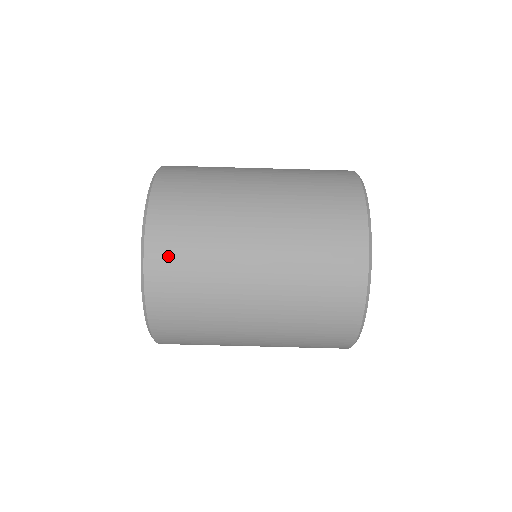
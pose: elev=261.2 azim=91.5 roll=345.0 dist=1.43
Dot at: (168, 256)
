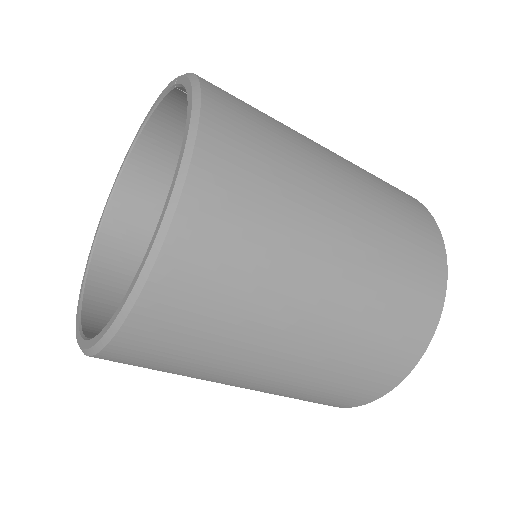
Dot at: (198, 270)
